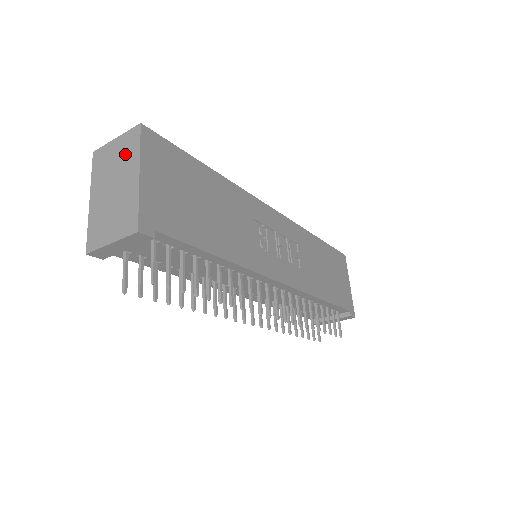
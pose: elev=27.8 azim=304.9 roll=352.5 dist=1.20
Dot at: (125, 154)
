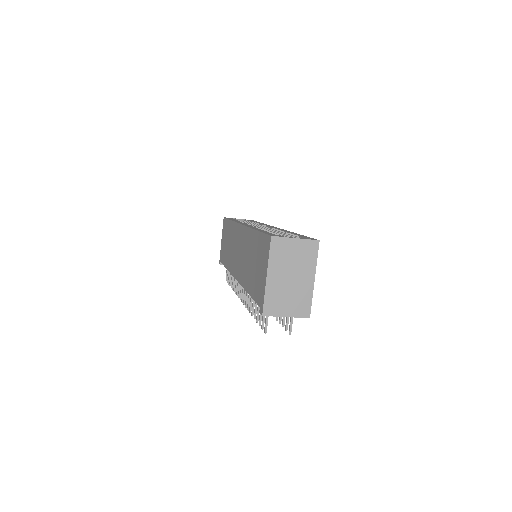
Dot at: (304, 257)
